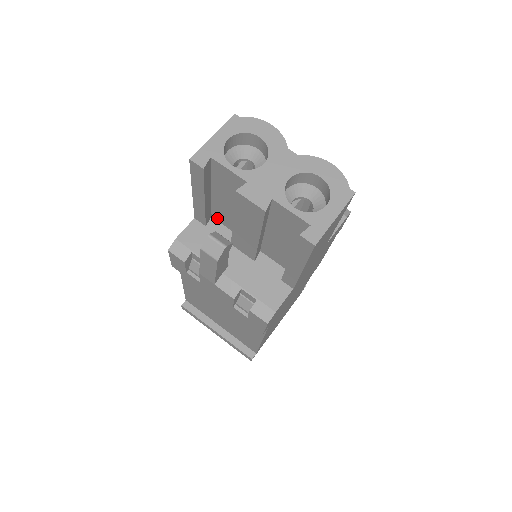
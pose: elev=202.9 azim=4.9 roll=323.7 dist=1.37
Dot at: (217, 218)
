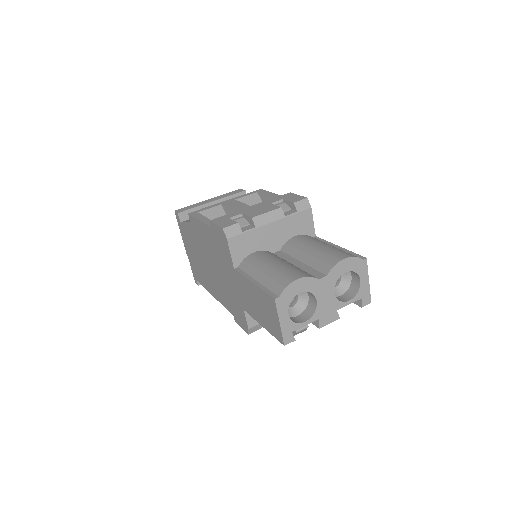
Dot at: occluded
